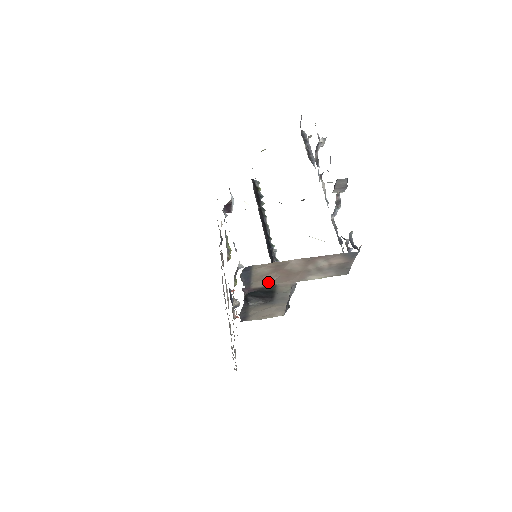
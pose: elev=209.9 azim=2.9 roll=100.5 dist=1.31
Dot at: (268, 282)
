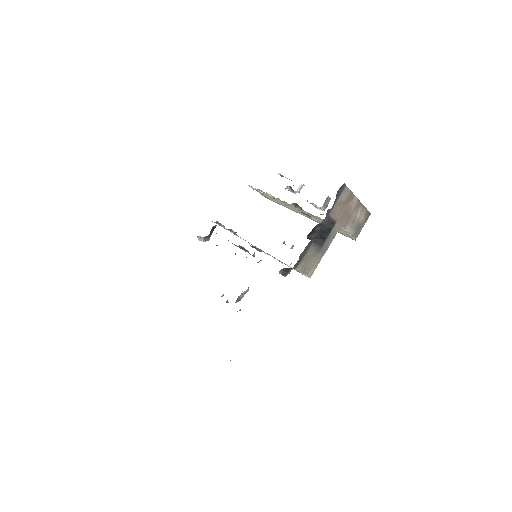
Dot at: (335, 215)
